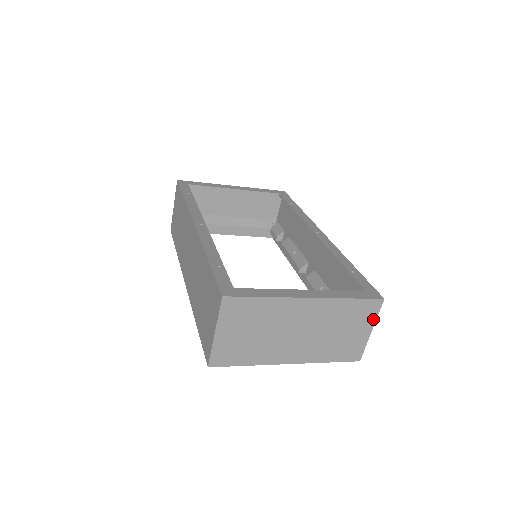
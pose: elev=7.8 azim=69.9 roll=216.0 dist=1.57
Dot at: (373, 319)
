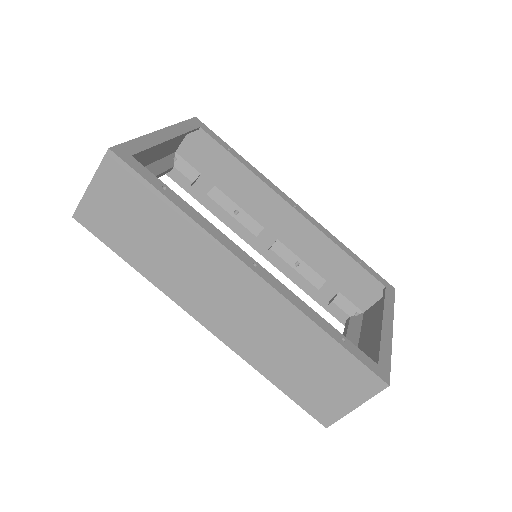
Dot at: occluded
